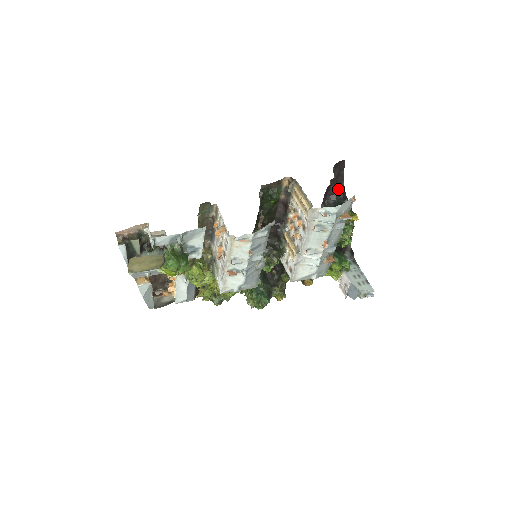
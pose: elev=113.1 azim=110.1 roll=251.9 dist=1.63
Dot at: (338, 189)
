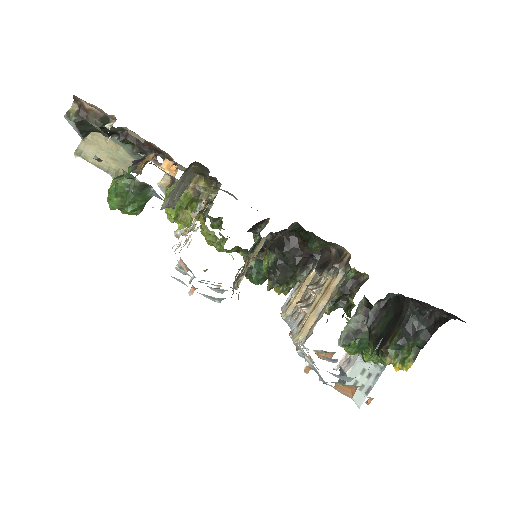
Dot at: occluded
